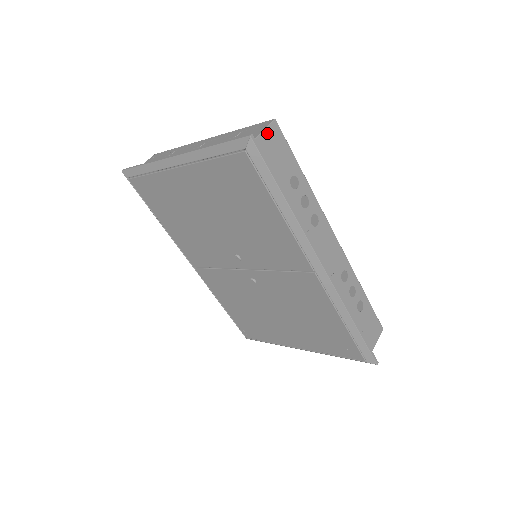
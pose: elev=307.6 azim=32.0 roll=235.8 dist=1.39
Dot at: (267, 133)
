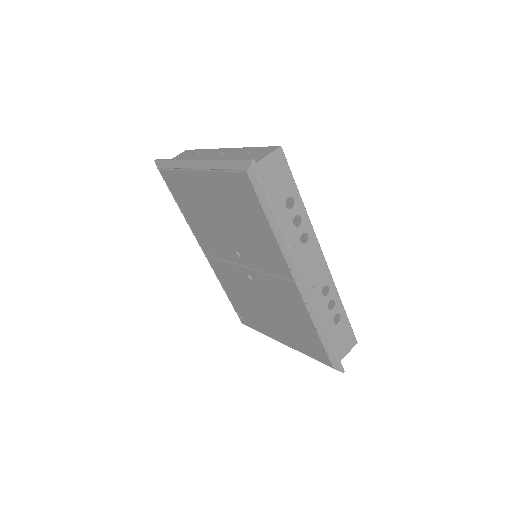
Dot at: (271, 158)
